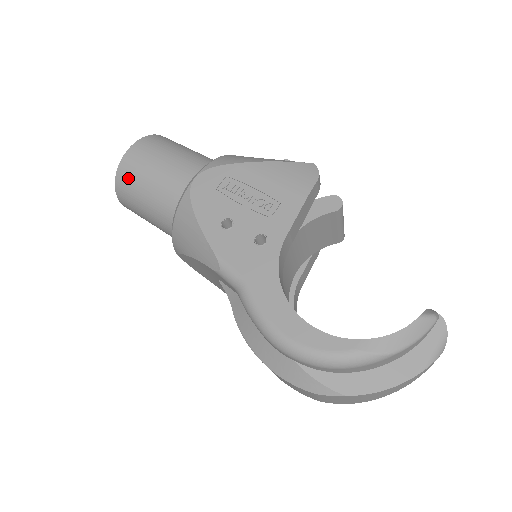
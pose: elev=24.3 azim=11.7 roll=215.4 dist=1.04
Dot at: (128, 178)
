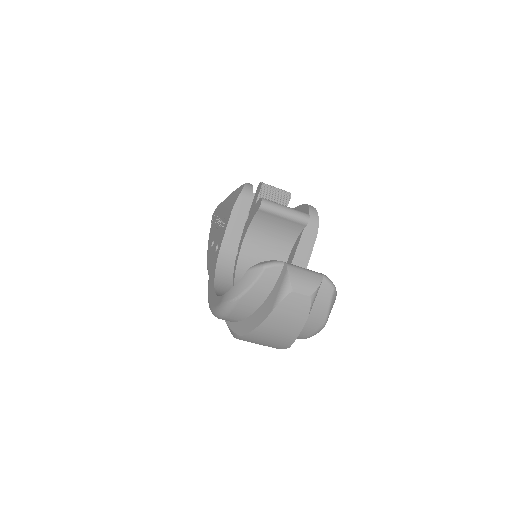
Dot at: occluded
